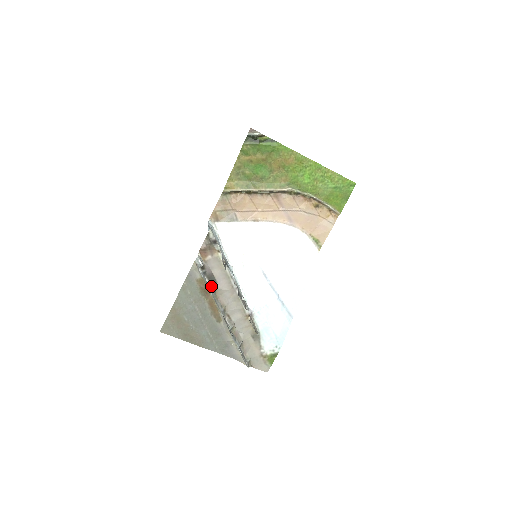
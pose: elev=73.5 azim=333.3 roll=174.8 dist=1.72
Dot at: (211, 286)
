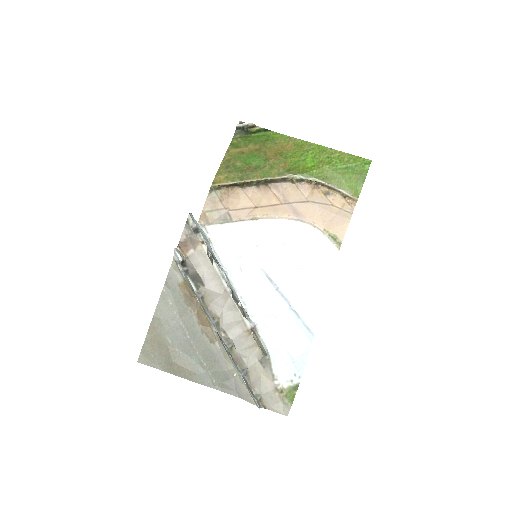
Dot at: (197, 290)
